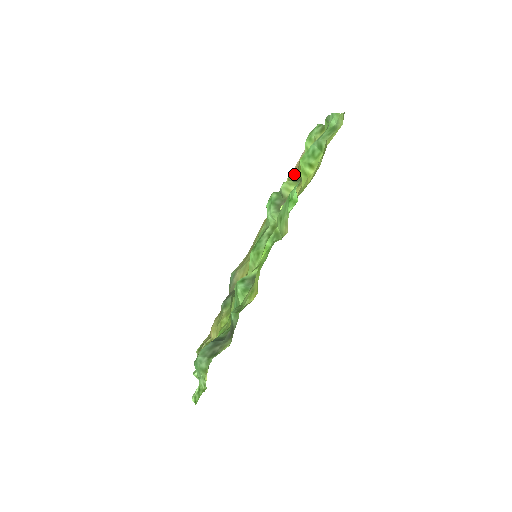
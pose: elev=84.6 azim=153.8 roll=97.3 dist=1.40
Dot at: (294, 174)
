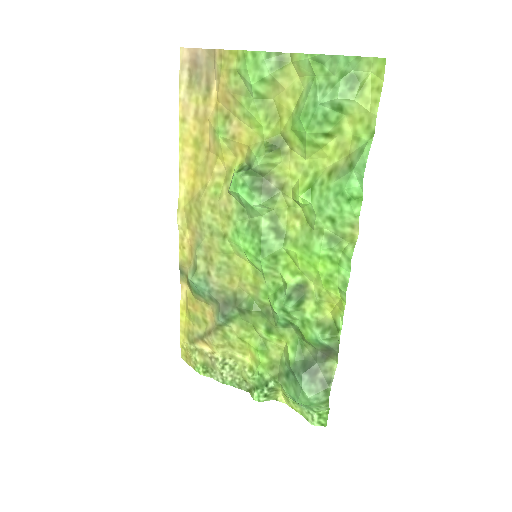
Dot at: (238, 130)
